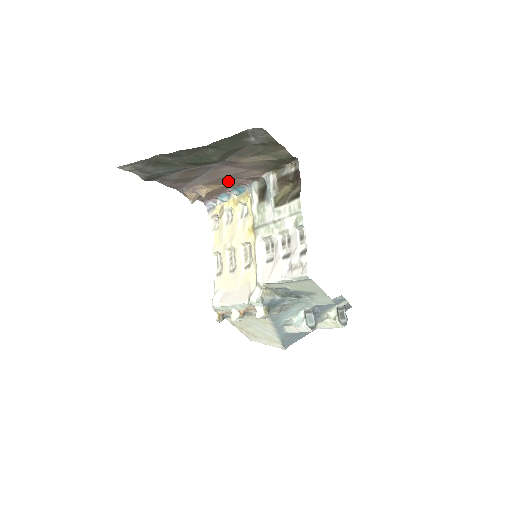
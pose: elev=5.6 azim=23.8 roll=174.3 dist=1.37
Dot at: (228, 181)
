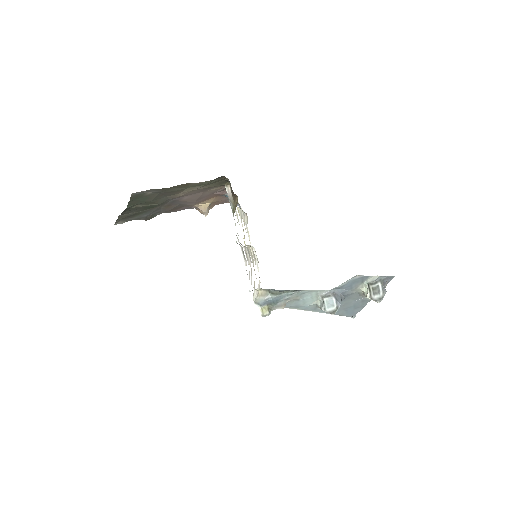
Dot at: (211, 196)
